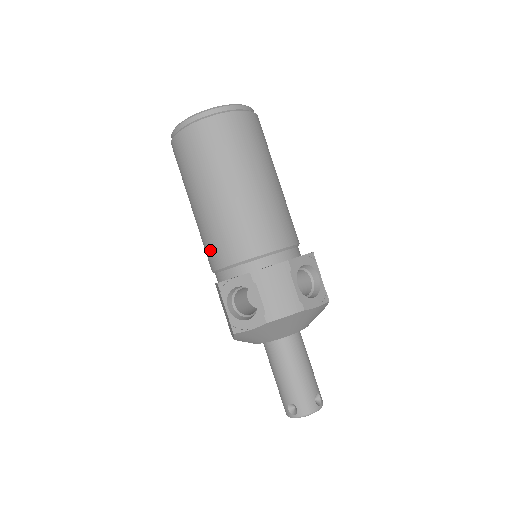
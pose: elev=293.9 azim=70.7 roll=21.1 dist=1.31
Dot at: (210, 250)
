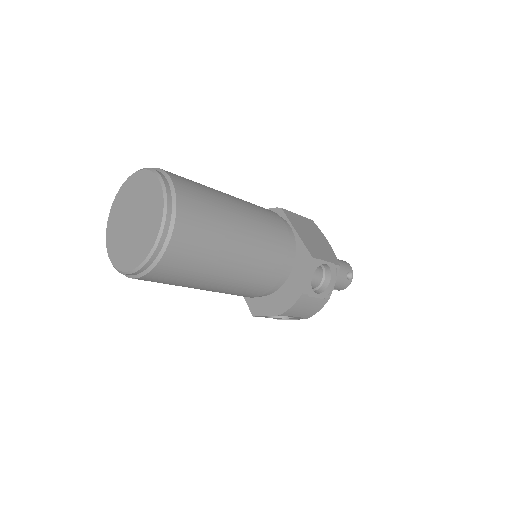
Dot at: occluded
